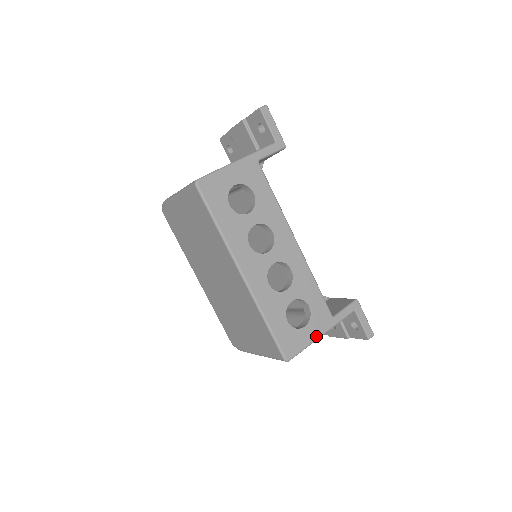
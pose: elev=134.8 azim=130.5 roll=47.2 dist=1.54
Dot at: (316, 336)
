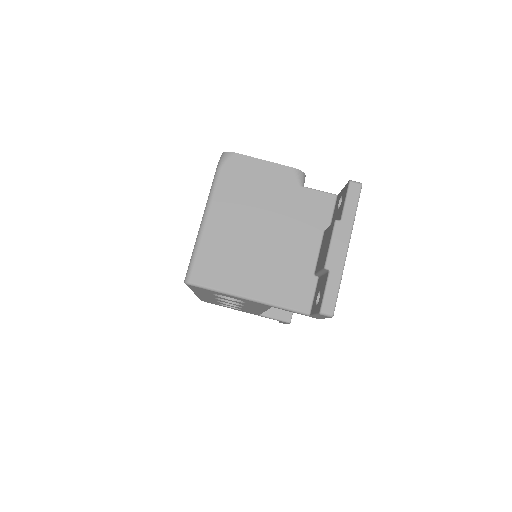
Dot at: occluded
